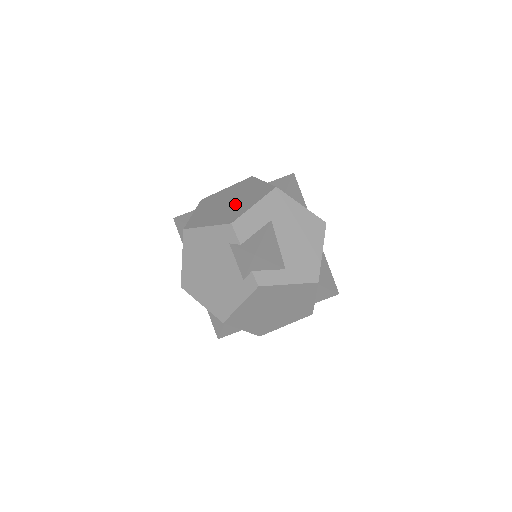
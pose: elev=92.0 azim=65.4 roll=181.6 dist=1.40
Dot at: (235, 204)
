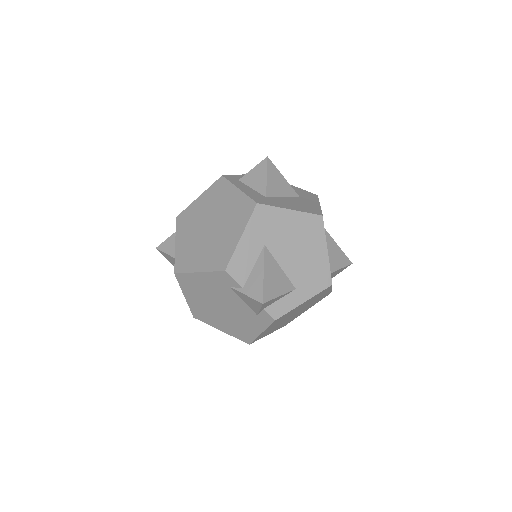
Dot at: (218, 233)
